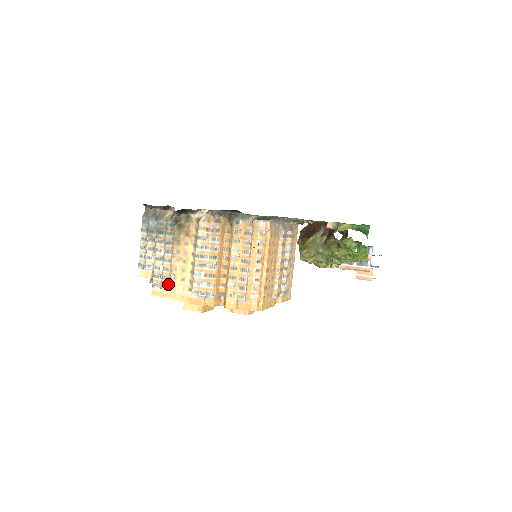
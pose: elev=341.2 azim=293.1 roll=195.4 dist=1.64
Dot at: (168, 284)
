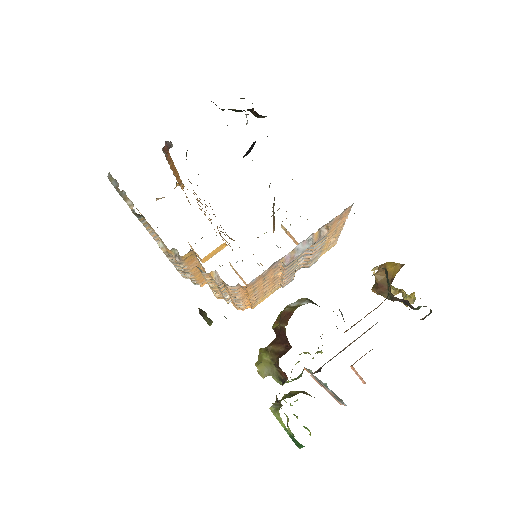
Dot at: occluded
